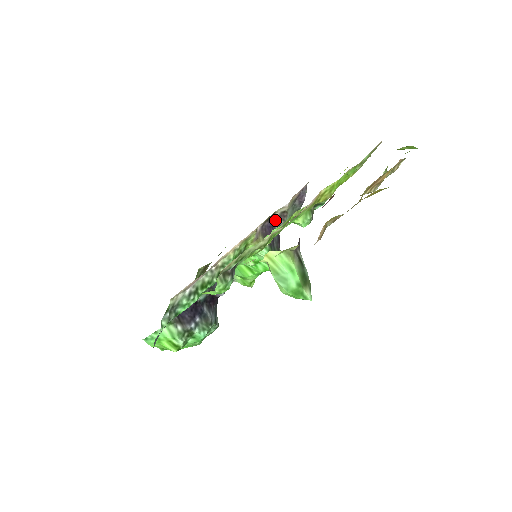
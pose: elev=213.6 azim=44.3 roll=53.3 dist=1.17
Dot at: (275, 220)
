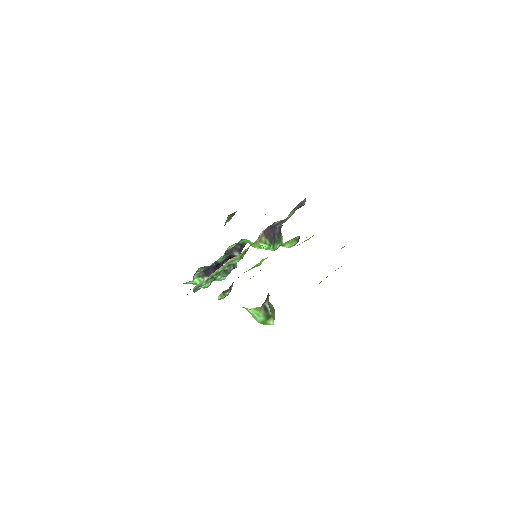
Dot at: (276, 224)
